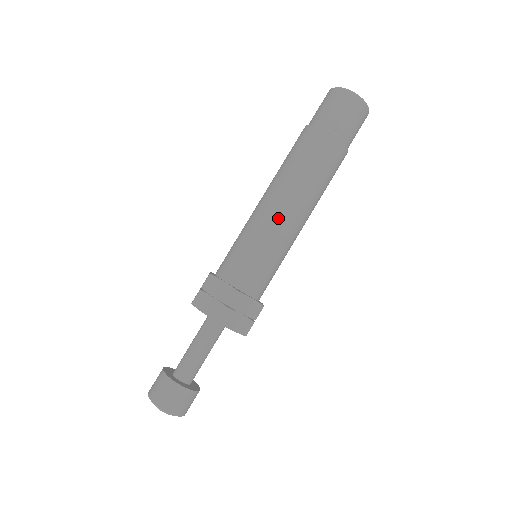
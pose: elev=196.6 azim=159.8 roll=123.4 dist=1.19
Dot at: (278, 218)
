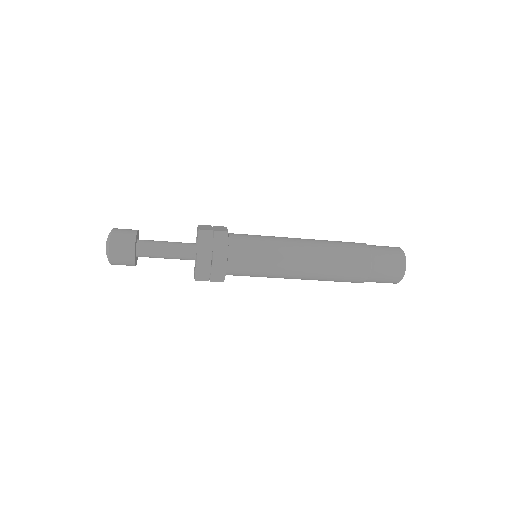
Dot at: (293, 261)
